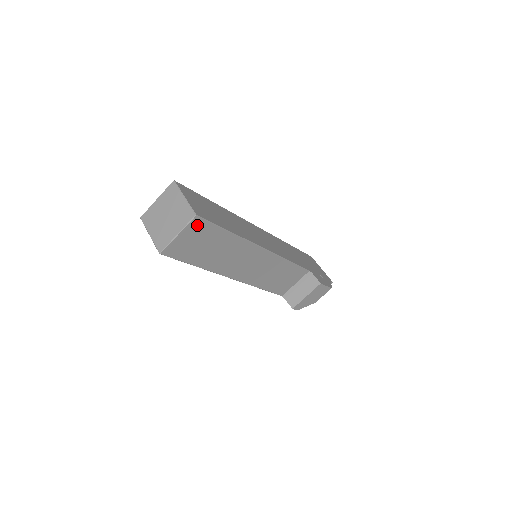
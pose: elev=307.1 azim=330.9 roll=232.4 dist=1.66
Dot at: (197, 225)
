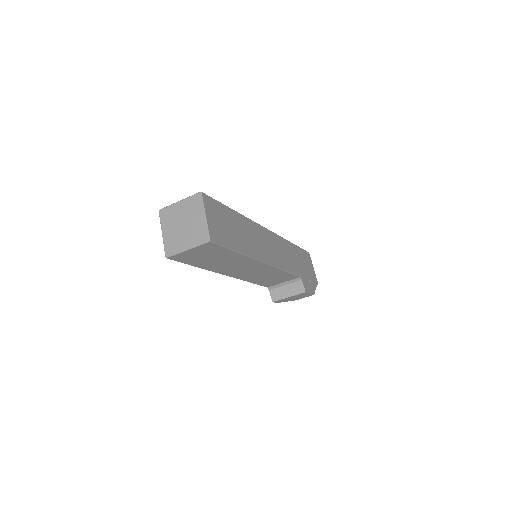
Dot at: (208, 246)
